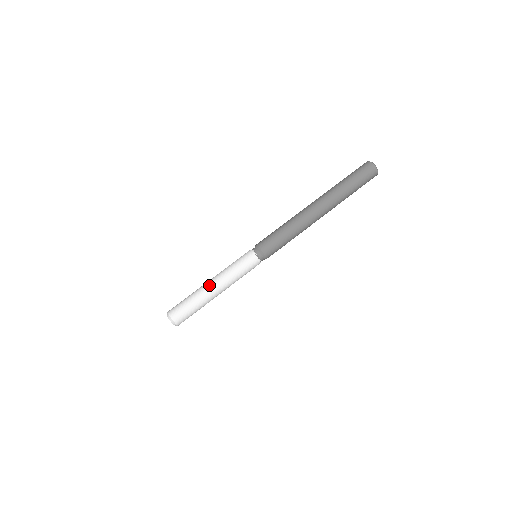
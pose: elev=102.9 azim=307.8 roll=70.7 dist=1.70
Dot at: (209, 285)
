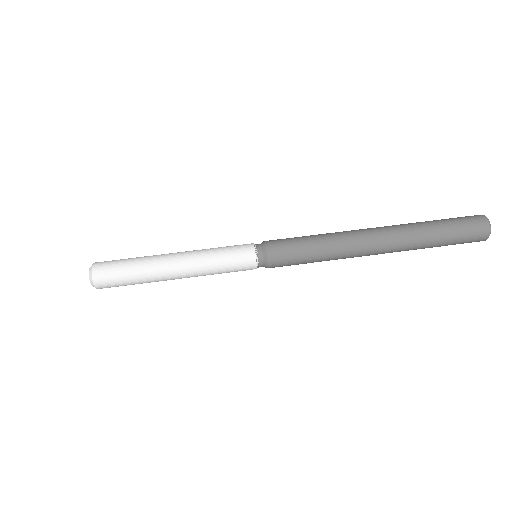
Dot at: (169, 258)
